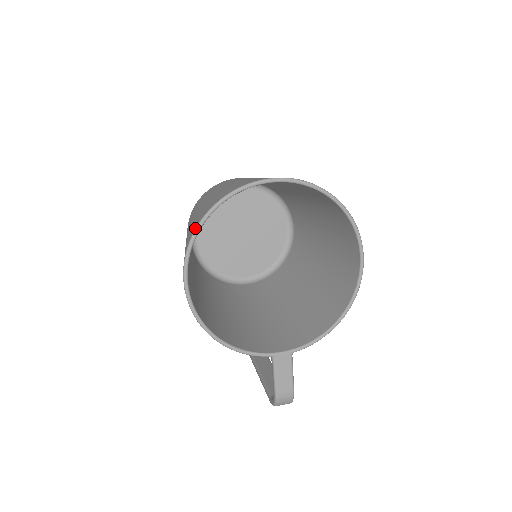
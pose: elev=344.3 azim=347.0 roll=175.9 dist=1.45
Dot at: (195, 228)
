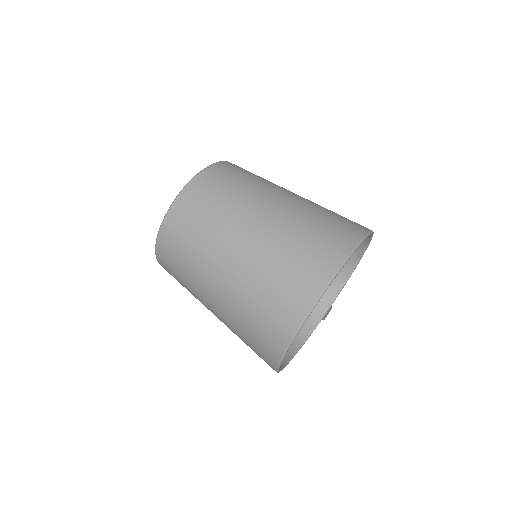
Dot at: (280, 360)
